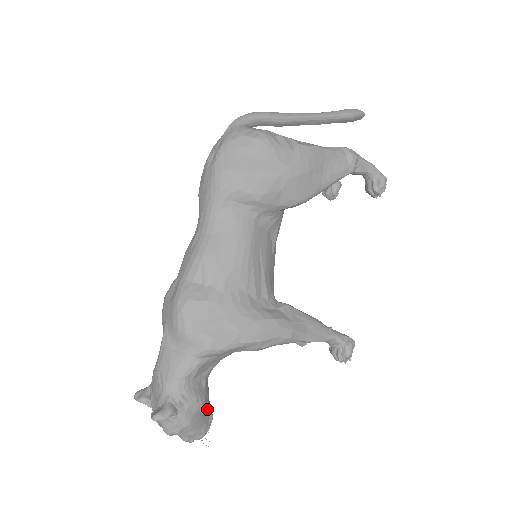
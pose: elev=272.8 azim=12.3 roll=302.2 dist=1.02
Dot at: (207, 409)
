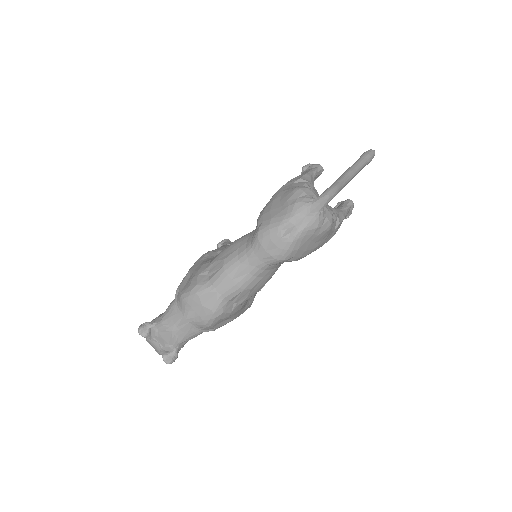
Dot at: occluded
